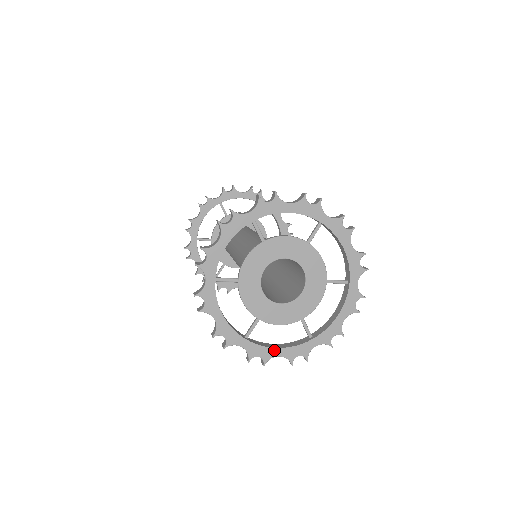
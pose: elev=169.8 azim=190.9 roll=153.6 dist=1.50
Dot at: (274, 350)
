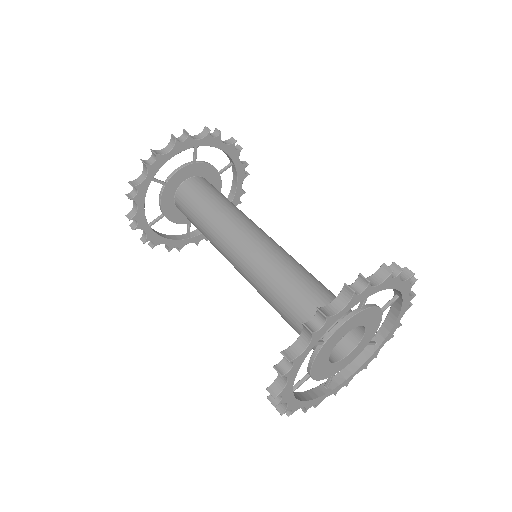
Dot at: (304, 403)
